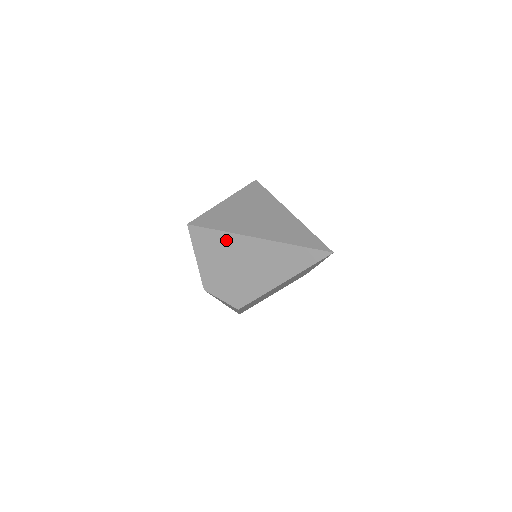
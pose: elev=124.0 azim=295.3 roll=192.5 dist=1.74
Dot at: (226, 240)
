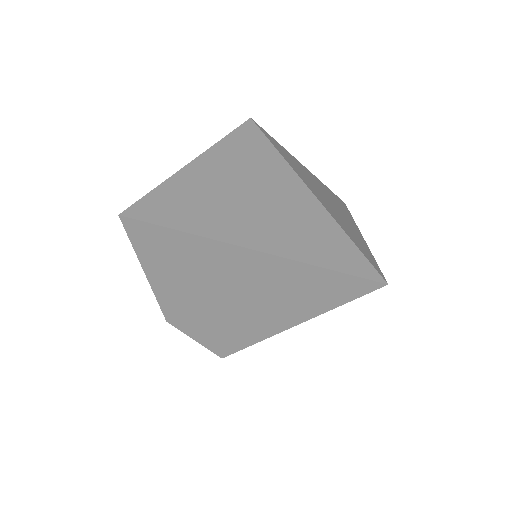
Dot at: (182, 245)
